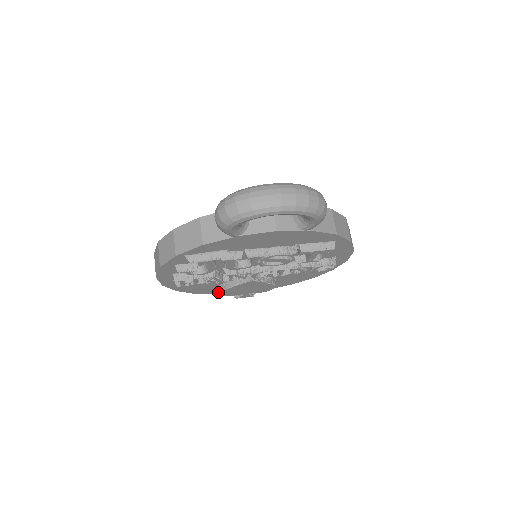
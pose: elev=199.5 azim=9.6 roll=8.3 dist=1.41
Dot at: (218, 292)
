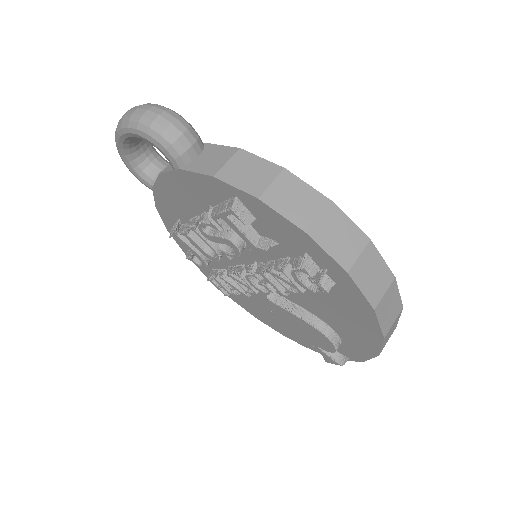
Dot at: occluded
